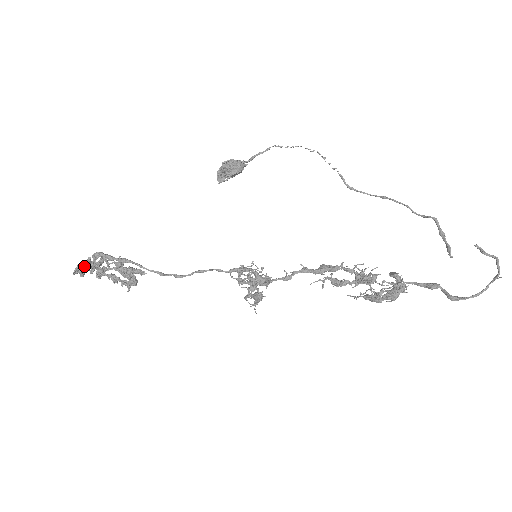
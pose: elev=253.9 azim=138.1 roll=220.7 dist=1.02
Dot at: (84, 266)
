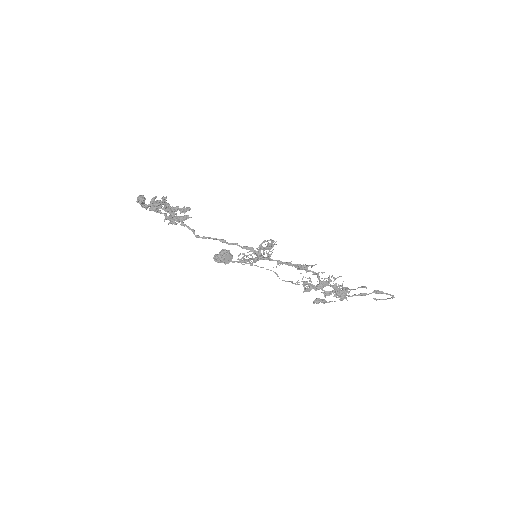
Dot at: (144, 202)
